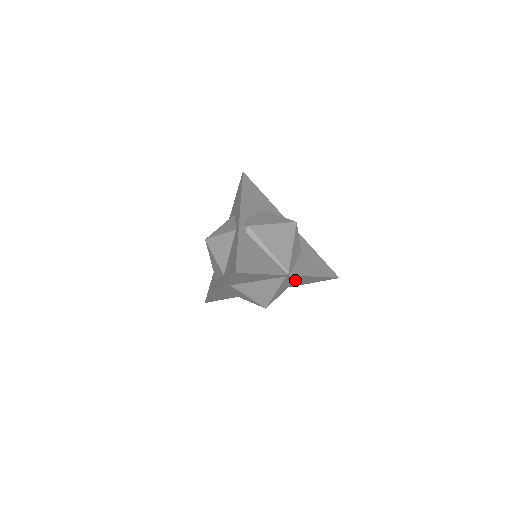
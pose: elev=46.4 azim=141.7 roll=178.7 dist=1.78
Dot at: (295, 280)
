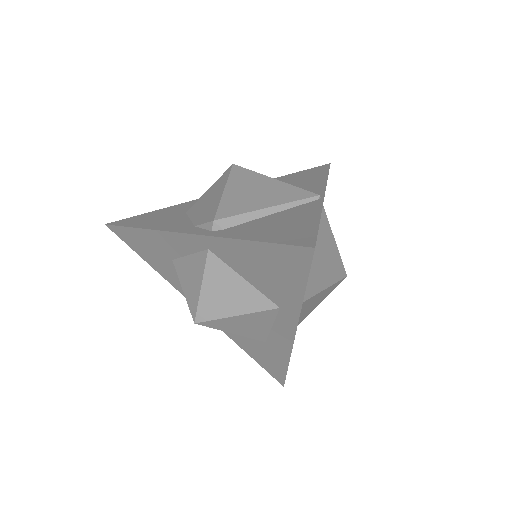
Dot at: occluded
